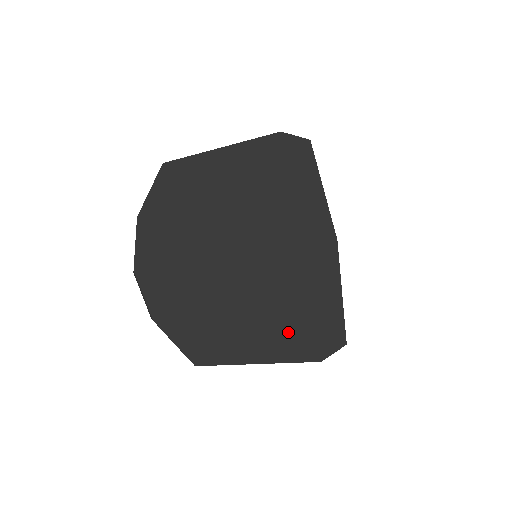
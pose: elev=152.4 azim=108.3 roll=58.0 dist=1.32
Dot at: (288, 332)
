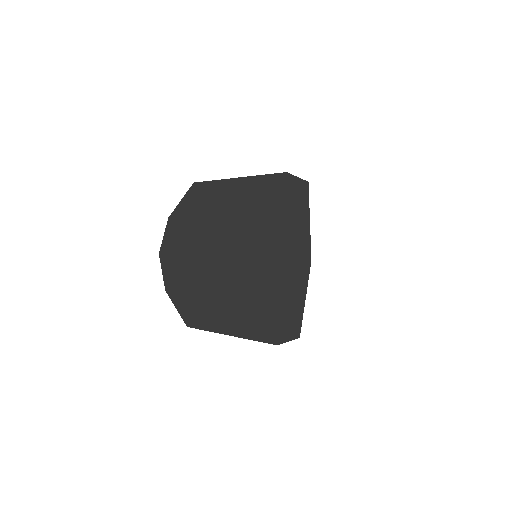
Dot at: (258, 319)
